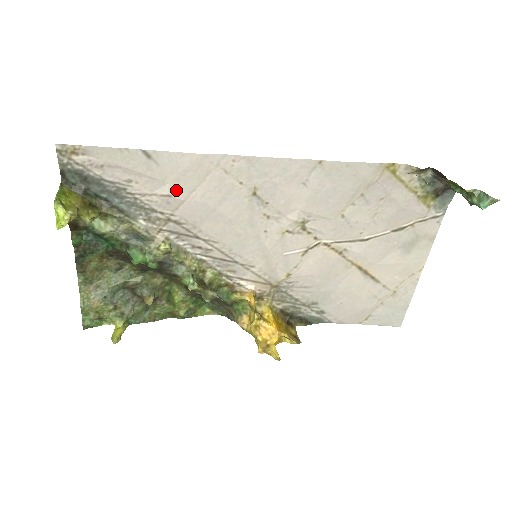
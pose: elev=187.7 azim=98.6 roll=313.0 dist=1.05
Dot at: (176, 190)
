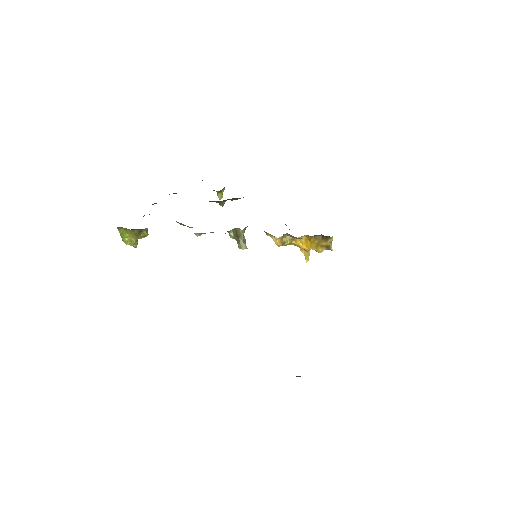
Dot at: occluded
